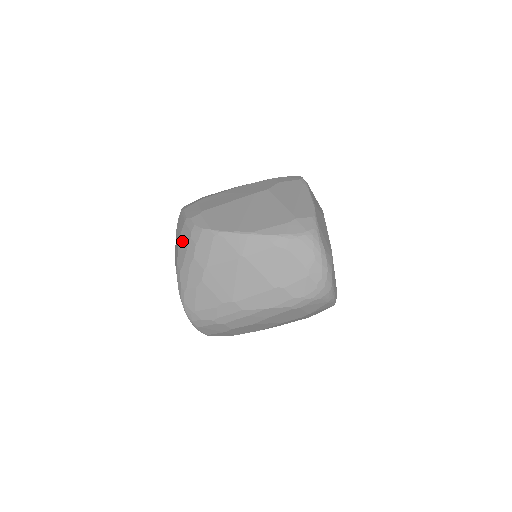
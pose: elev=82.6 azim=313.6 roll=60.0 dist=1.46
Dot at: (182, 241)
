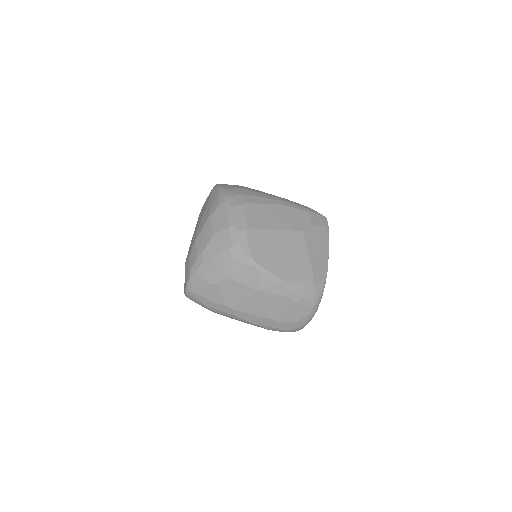
Dot at: (218, 241)
